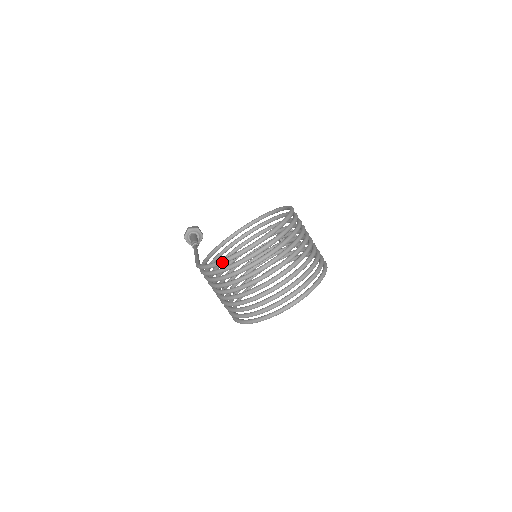
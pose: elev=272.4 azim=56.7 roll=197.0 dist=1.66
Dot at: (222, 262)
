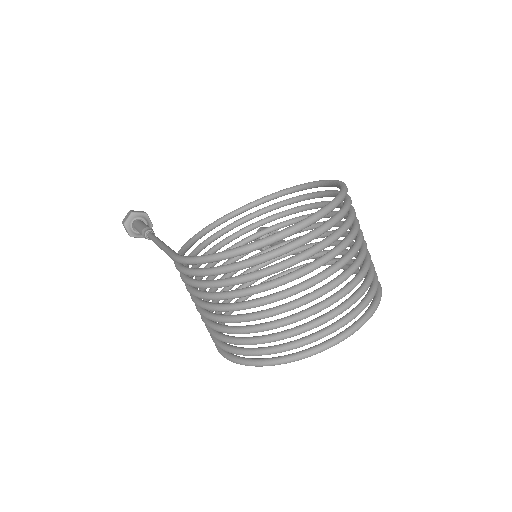
Dot at: (237, 252)
